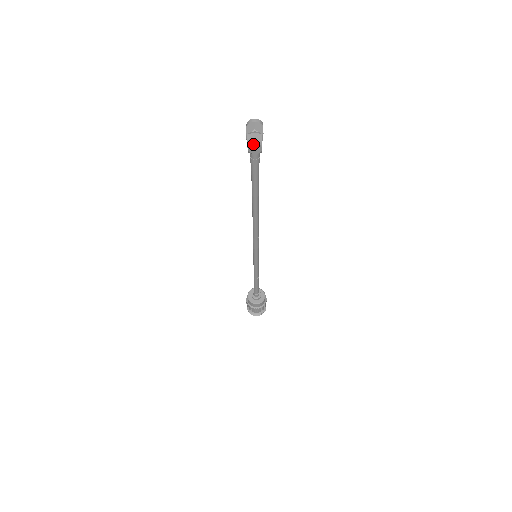
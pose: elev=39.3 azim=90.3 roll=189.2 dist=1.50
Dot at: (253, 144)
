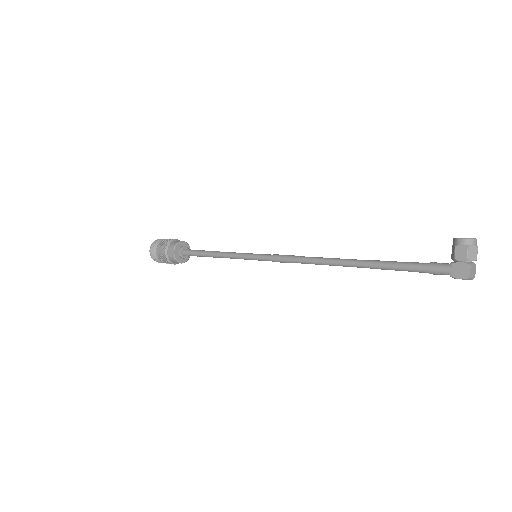
Dot at: (471, 279)
